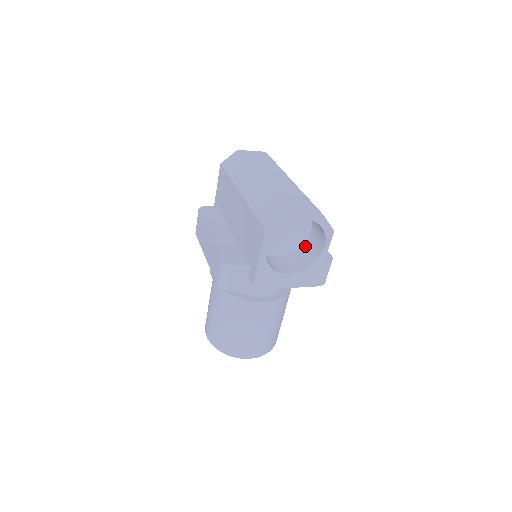
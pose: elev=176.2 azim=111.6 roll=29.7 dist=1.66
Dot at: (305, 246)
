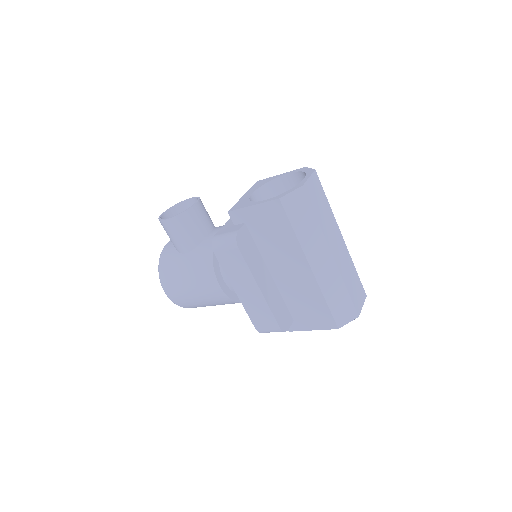
Dot at: occluded
